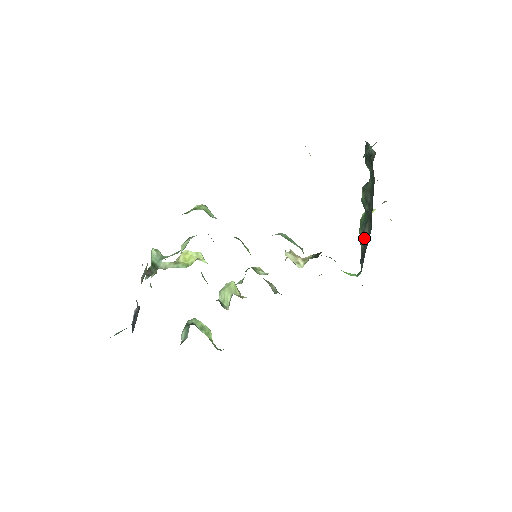
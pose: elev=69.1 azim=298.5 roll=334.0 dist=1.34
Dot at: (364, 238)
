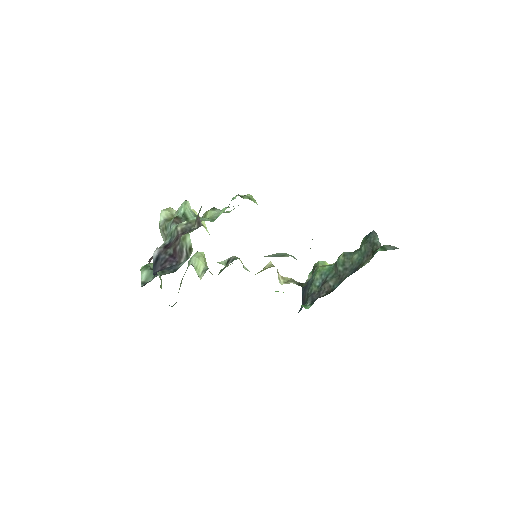
Dot at: (324, 286)
